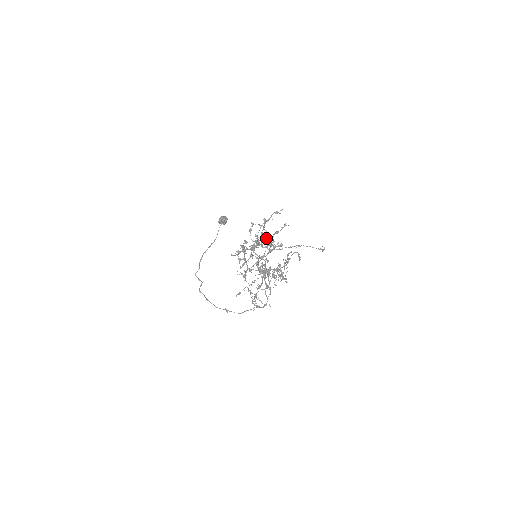
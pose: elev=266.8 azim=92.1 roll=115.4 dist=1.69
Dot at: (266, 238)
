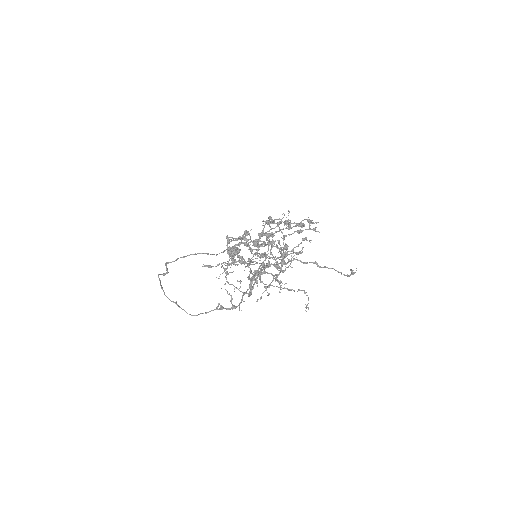
Dot at: (282, 232)
